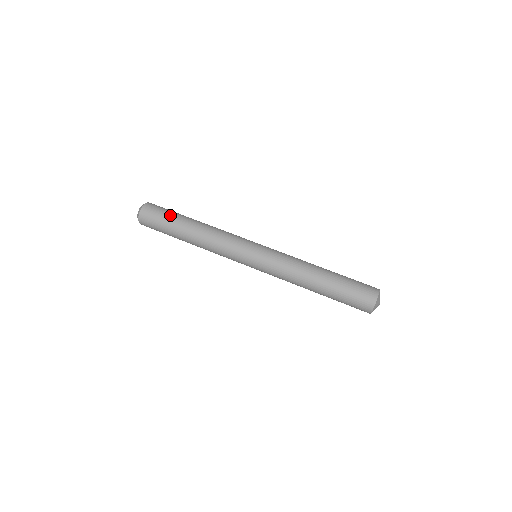
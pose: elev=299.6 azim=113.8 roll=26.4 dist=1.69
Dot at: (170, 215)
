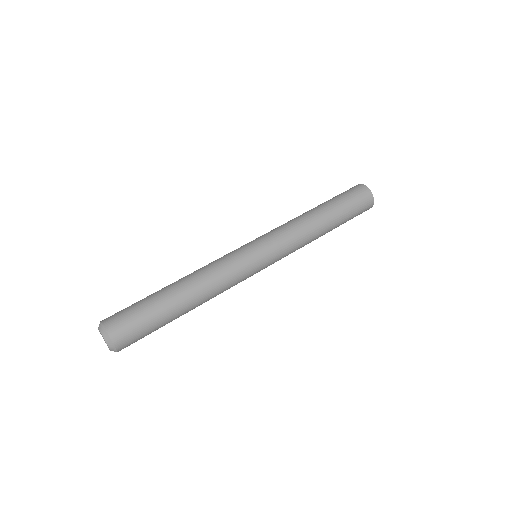
Dot at: (147, 308)
